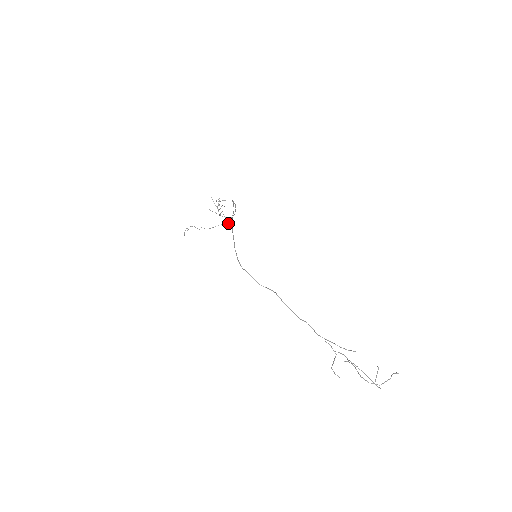
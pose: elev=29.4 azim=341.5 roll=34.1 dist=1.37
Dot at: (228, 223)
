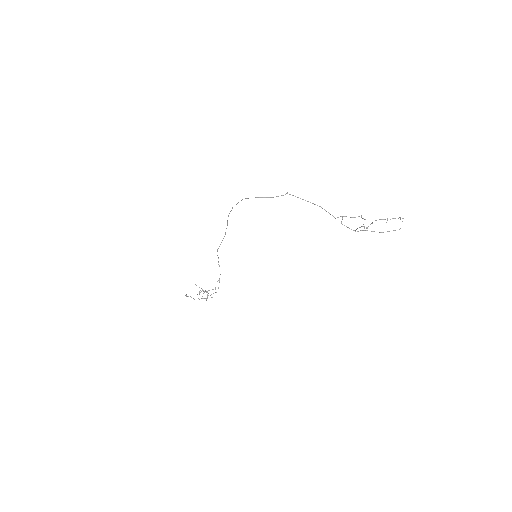
Dot at: occluded
